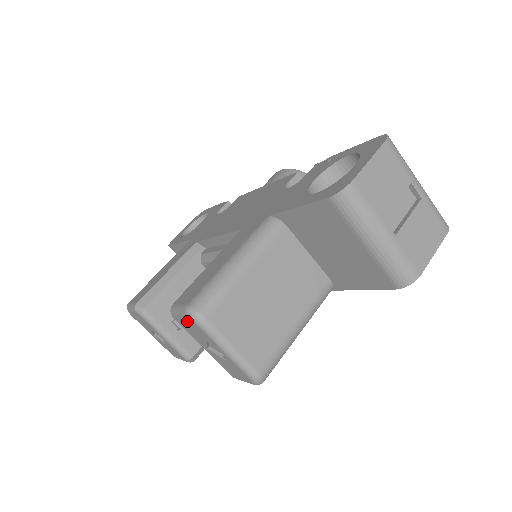
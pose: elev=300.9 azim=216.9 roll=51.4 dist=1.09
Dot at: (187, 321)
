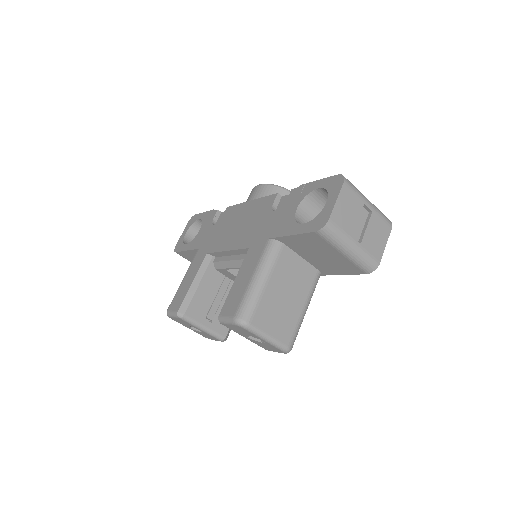
Dot at: (235, 326)
